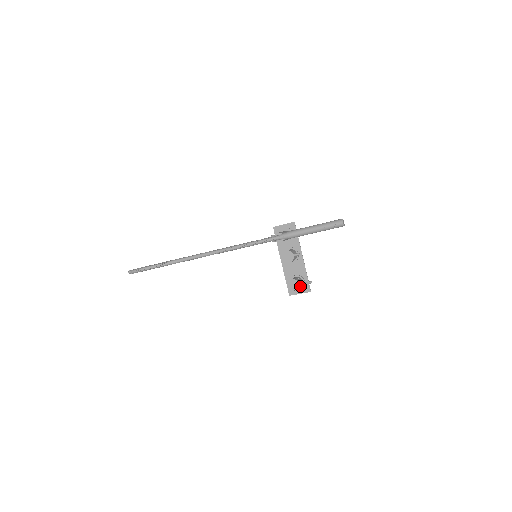
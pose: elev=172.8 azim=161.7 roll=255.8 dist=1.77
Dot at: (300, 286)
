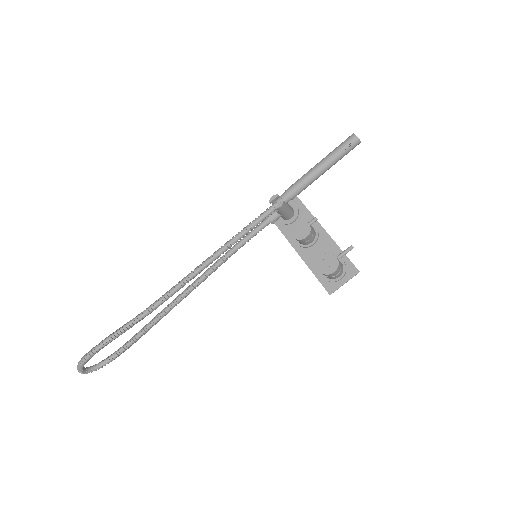
Dot at: (337, 260)
